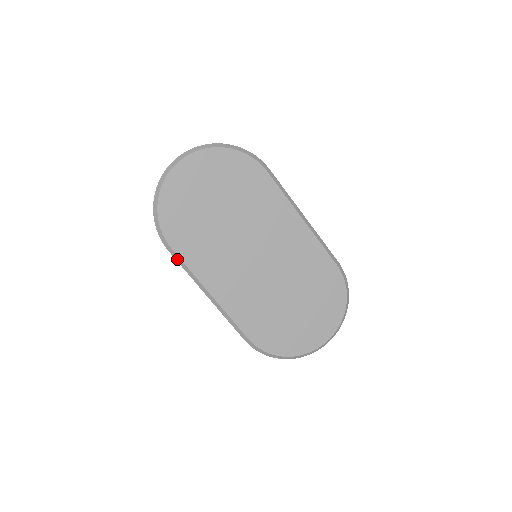
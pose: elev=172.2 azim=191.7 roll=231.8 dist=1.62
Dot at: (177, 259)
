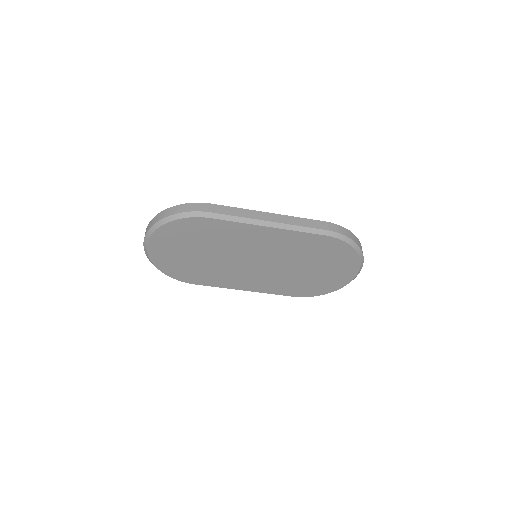
Dot at: (205, 285)
